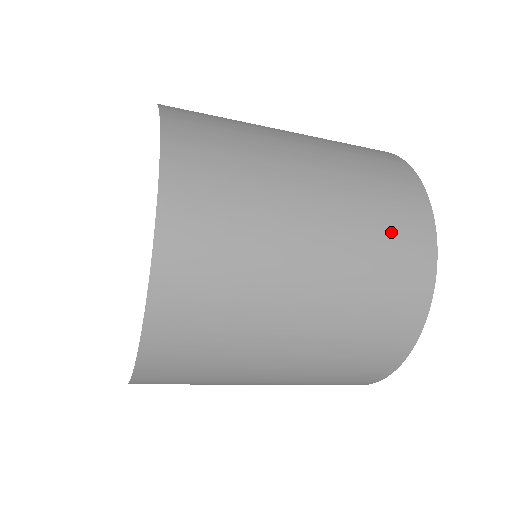
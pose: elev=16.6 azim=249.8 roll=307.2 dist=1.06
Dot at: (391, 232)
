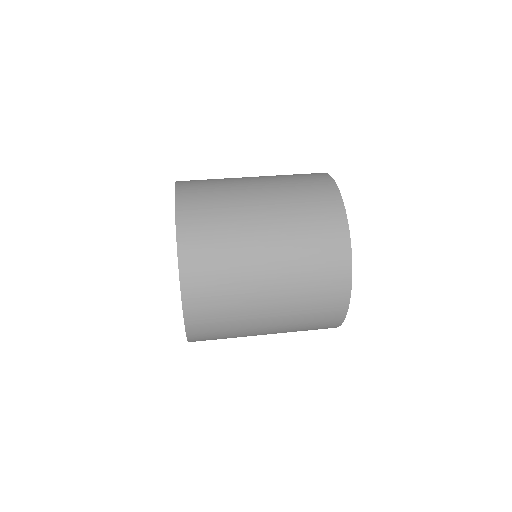
Dot at: (319, 275)
